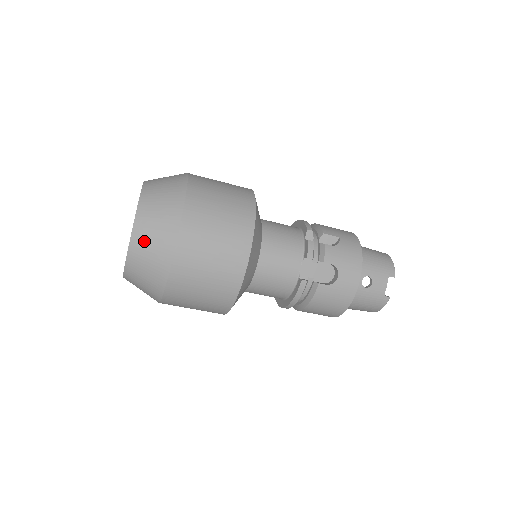
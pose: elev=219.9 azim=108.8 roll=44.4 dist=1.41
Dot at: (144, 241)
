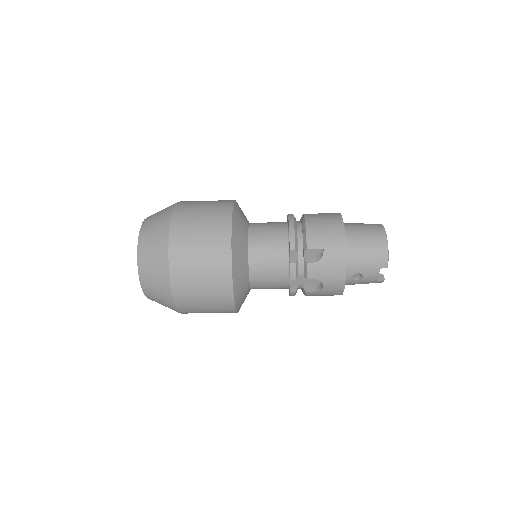
Dot at: (153, 296)
